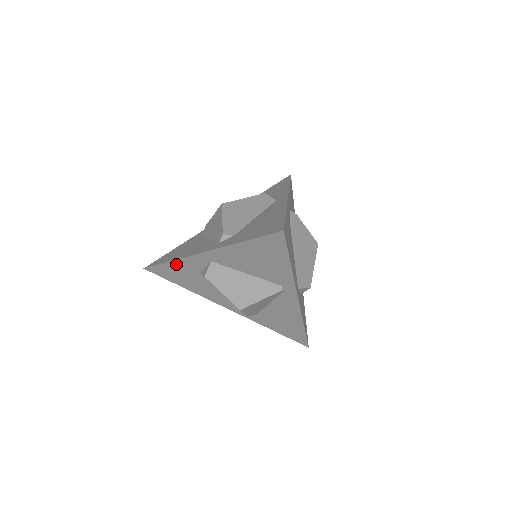
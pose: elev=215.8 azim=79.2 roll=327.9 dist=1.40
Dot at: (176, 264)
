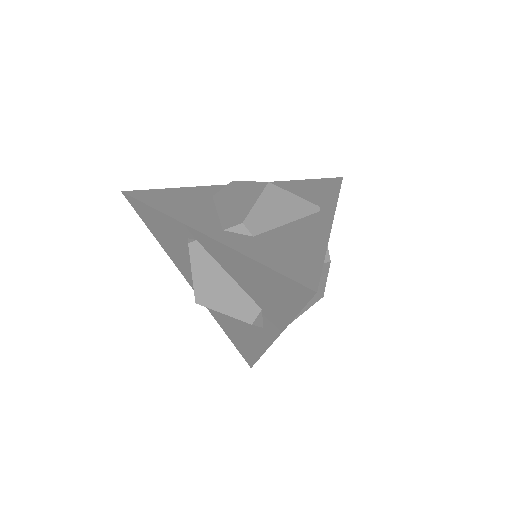
Dot at: (187, 190)
